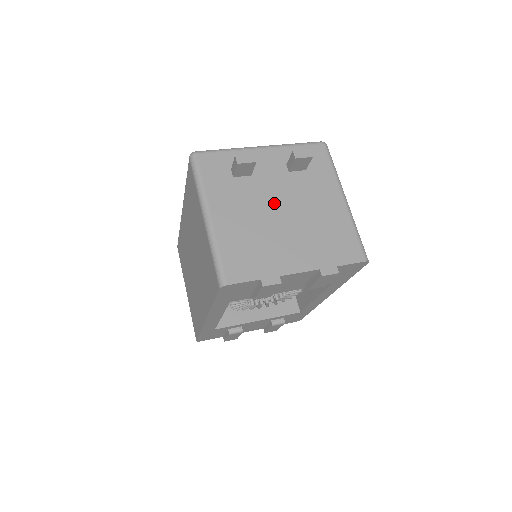
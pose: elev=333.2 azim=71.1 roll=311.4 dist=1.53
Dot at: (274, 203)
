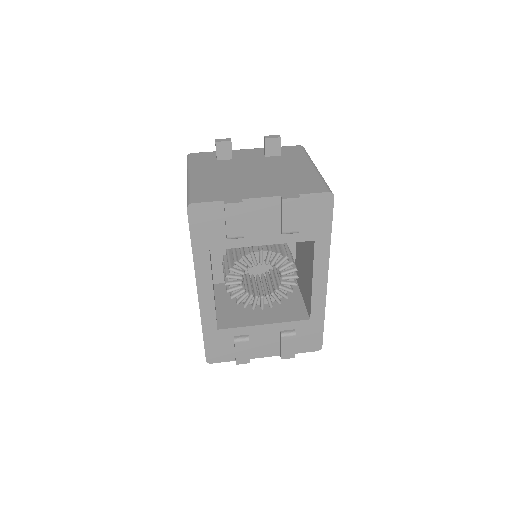
Dot at: (248, 169)
